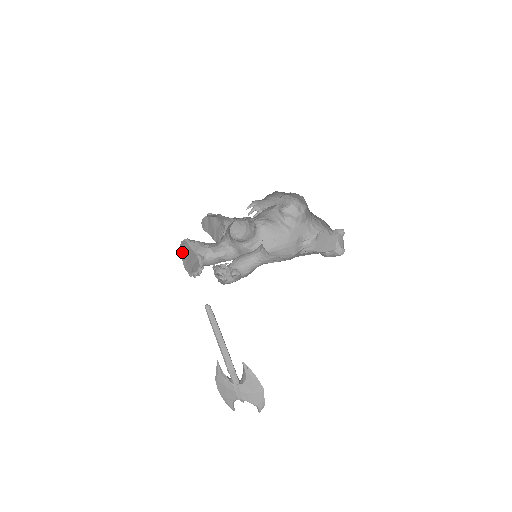
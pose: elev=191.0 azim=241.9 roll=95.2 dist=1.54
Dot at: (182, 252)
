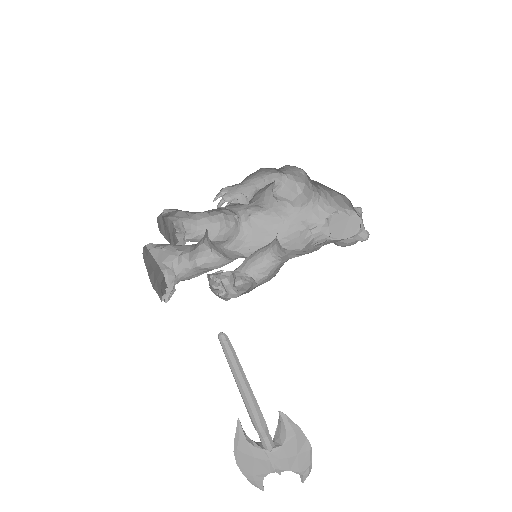
Dot at: (146, 264)
